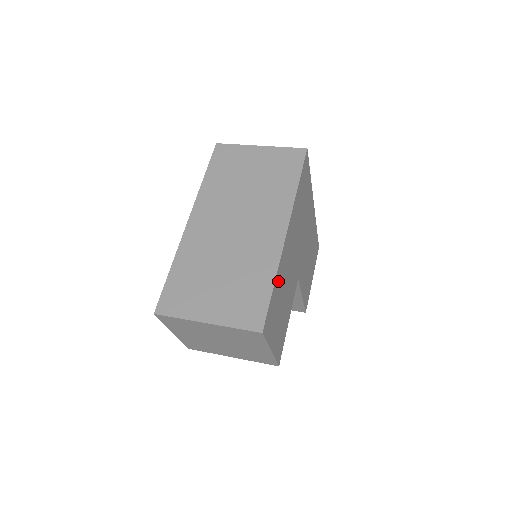
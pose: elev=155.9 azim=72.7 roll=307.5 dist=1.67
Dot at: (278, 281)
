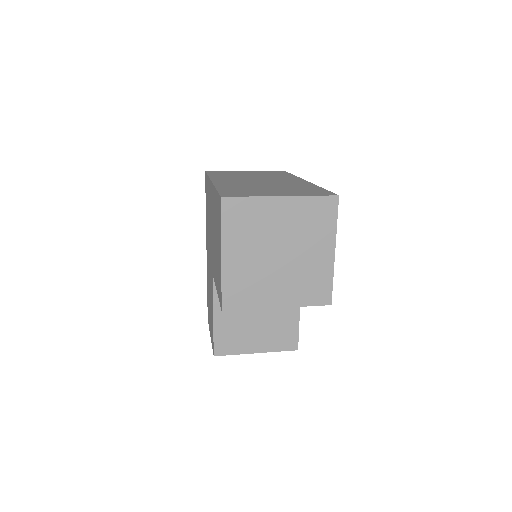
Dot at: occluded
